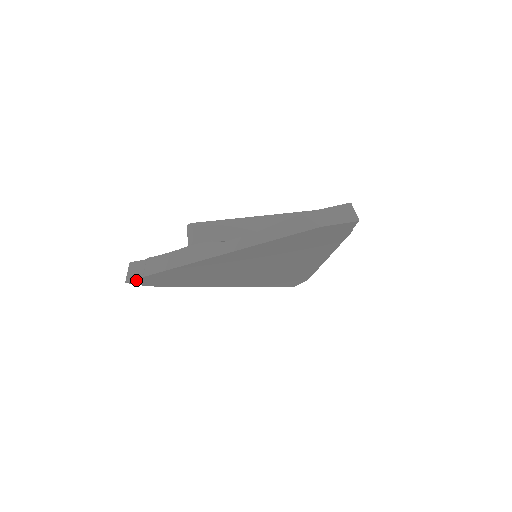
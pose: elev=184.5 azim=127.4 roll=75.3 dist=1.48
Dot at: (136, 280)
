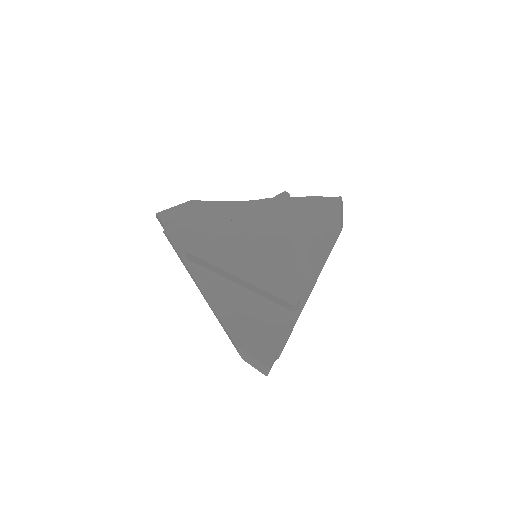
Dot at: occluded
